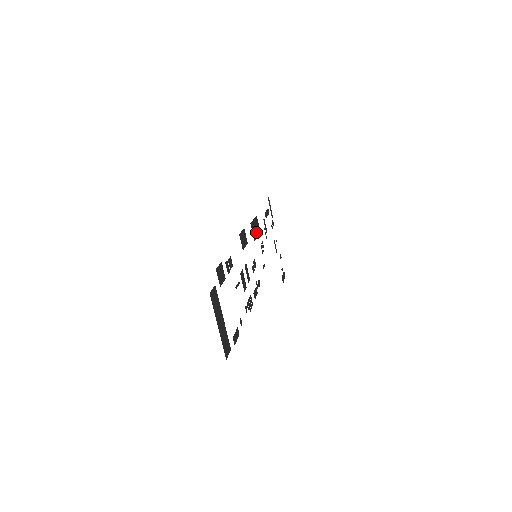
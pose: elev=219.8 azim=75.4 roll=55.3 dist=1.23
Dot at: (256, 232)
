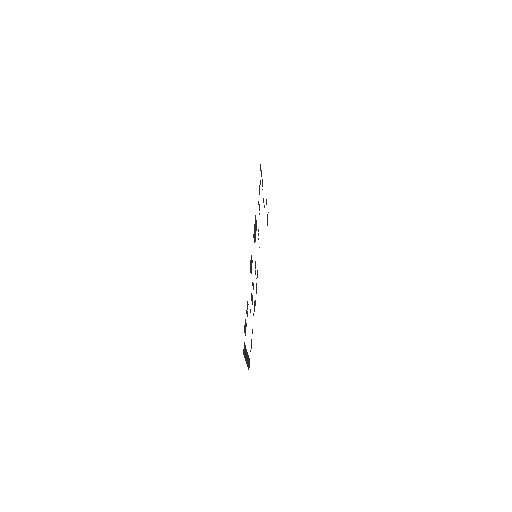
Dot at: (255, 233)
